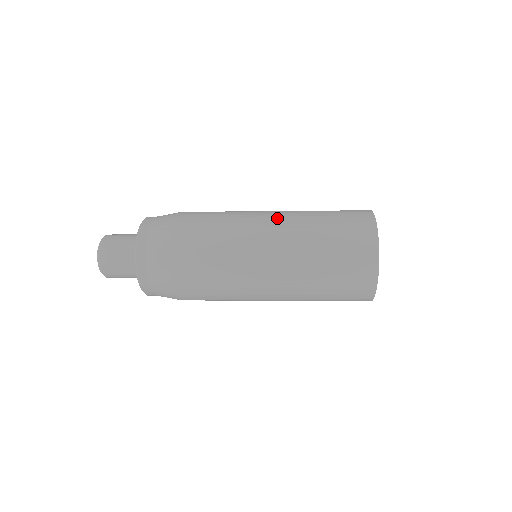
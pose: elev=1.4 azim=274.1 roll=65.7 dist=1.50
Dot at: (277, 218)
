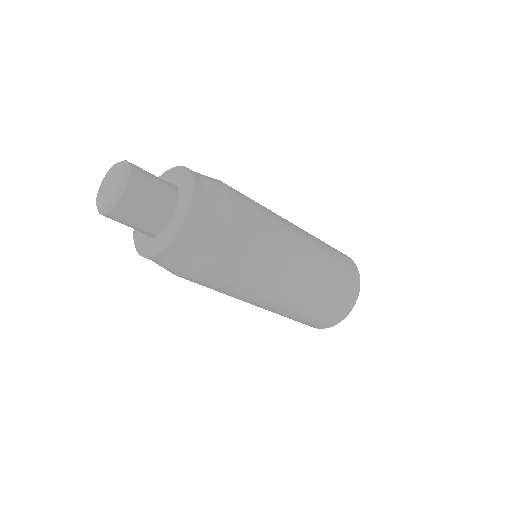
Dot at: occluded
